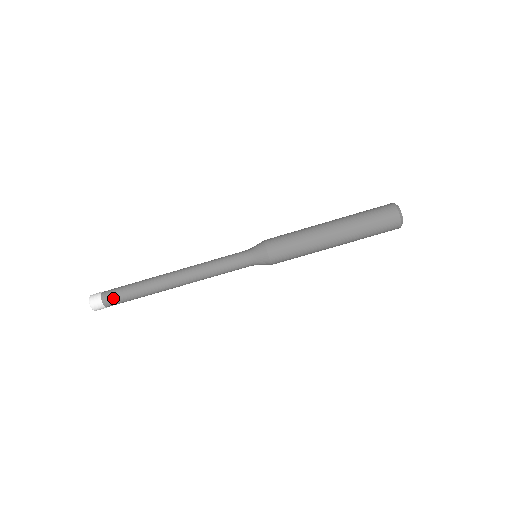
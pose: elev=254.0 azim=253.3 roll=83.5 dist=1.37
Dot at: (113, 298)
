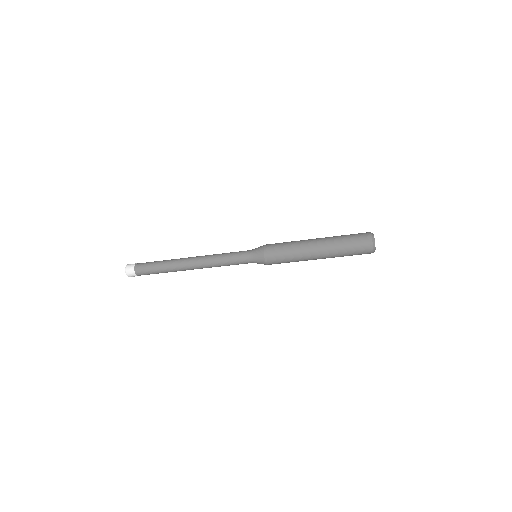
Dot at: occluded
